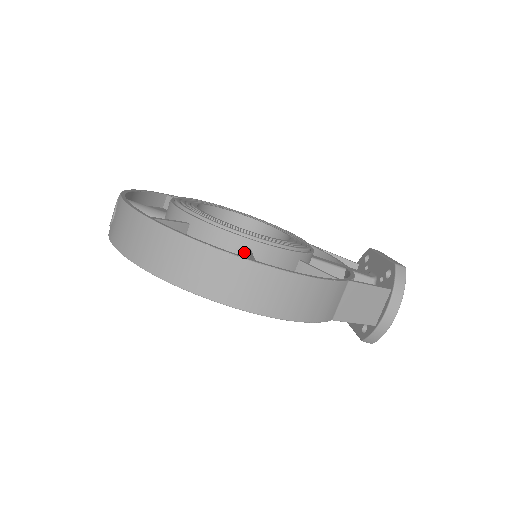
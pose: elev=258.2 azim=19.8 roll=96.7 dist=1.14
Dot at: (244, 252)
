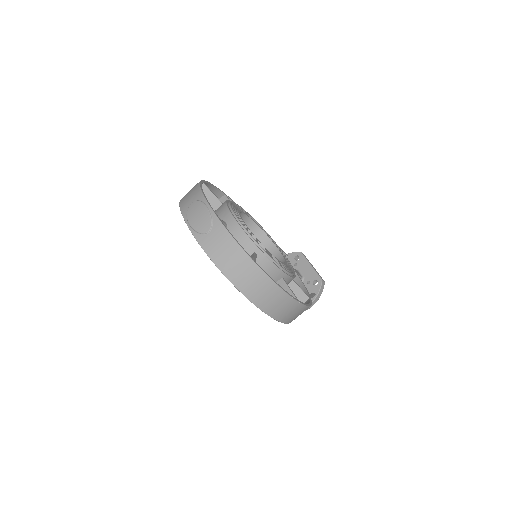
Dot at: (282, 282)
